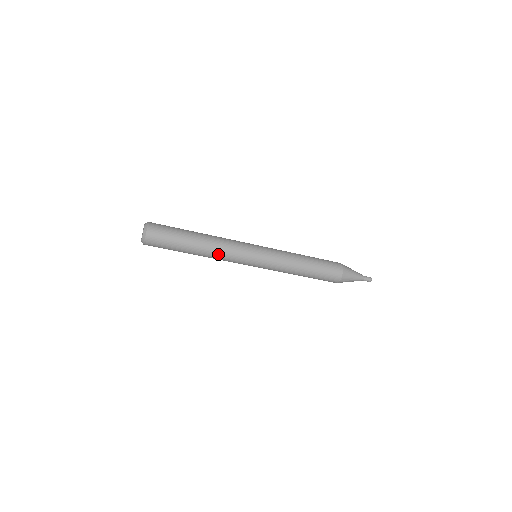
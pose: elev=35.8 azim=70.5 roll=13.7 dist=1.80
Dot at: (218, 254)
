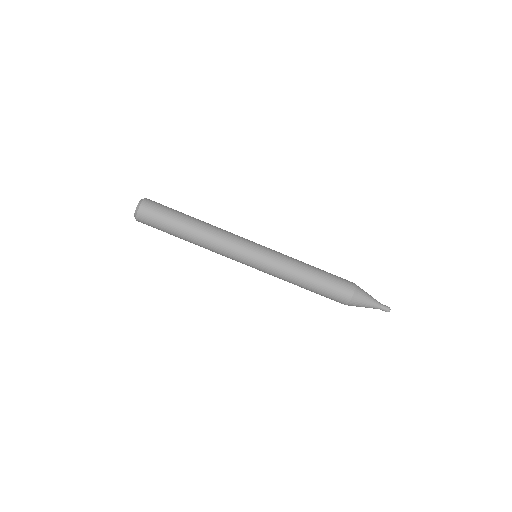
Dot at: (214, 240)
